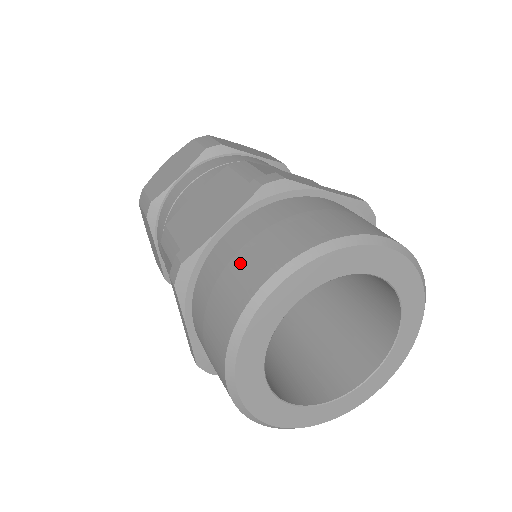
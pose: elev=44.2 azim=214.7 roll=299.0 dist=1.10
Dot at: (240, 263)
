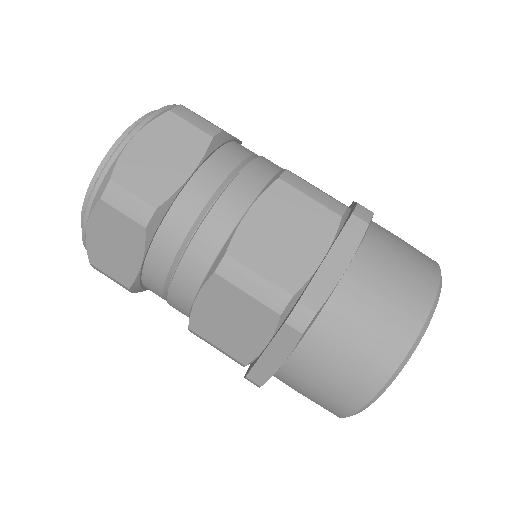
Dot at: (384, 309)
